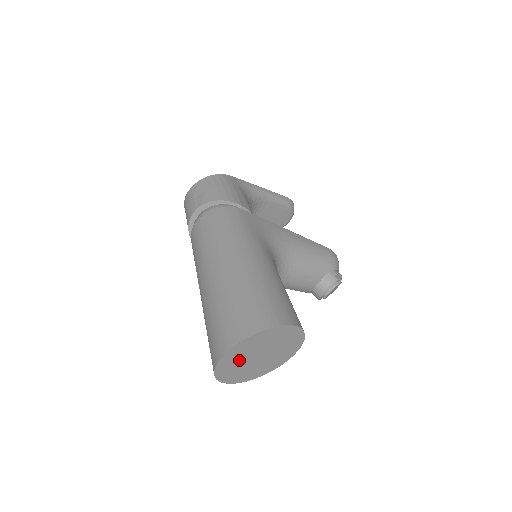
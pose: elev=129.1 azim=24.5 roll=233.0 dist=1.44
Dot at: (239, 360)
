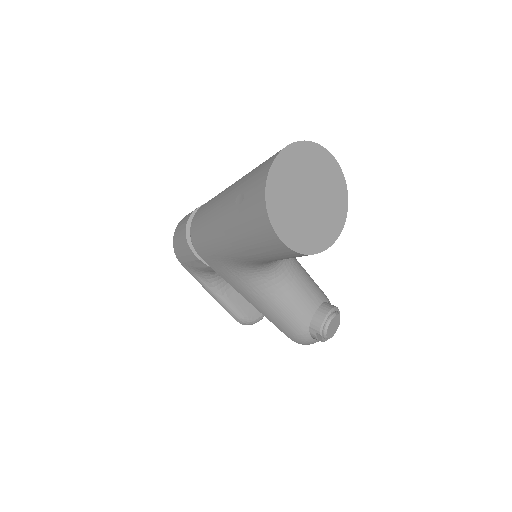
Dot at: (291, 182)
